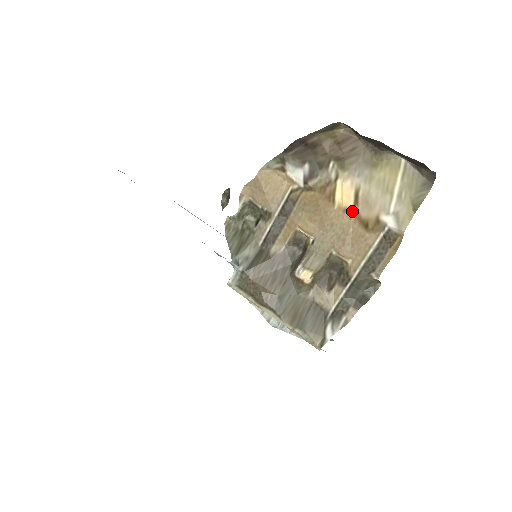
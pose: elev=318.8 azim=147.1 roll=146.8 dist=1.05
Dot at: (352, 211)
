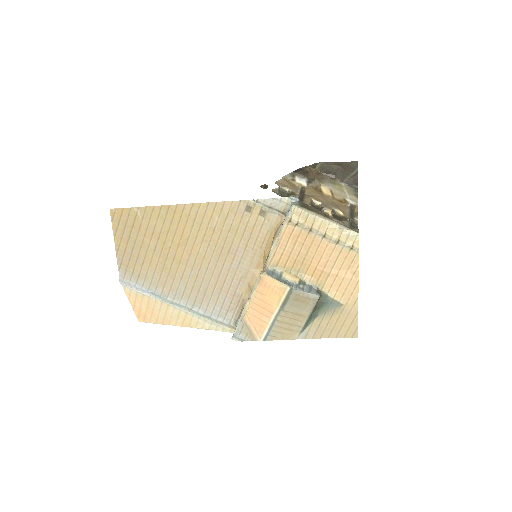
Dot at: (332, 197)
